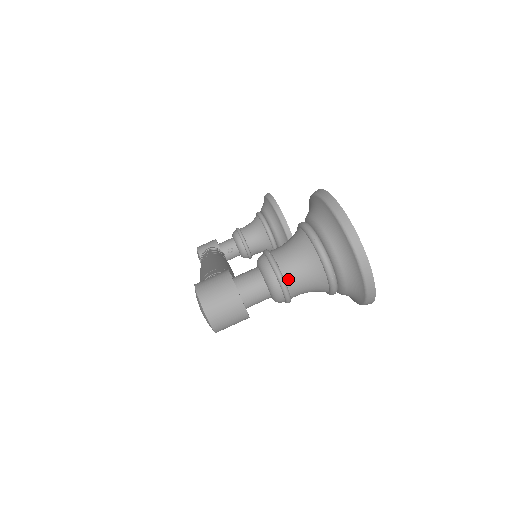
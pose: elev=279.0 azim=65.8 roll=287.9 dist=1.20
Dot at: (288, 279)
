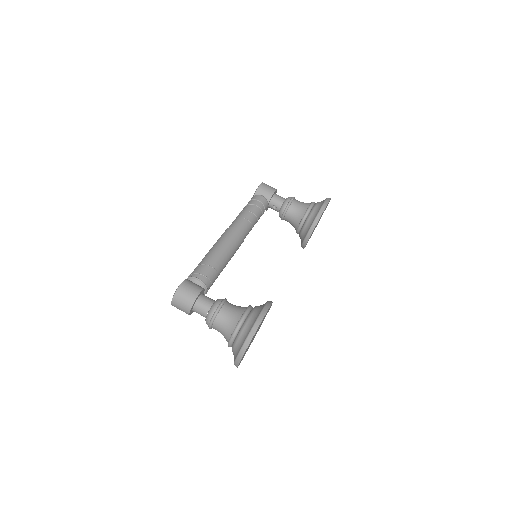
Dot at: (214, 326)
